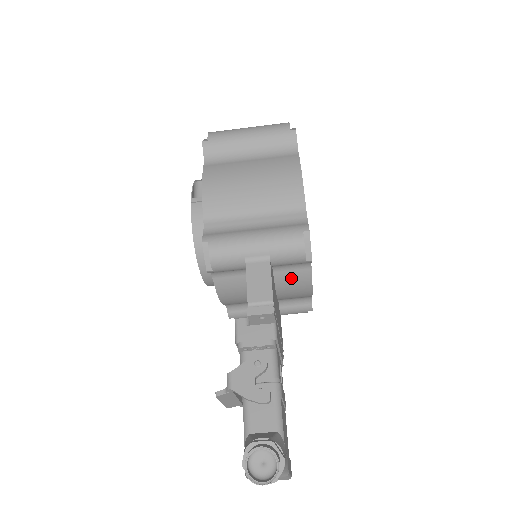
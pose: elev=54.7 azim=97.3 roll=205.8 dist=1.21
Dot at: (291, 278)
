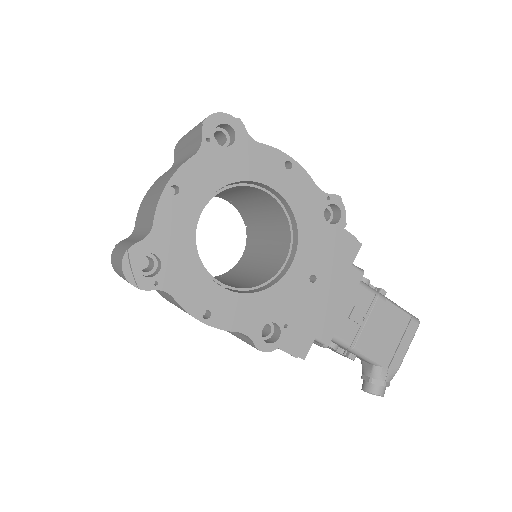
Dot at: occluded
